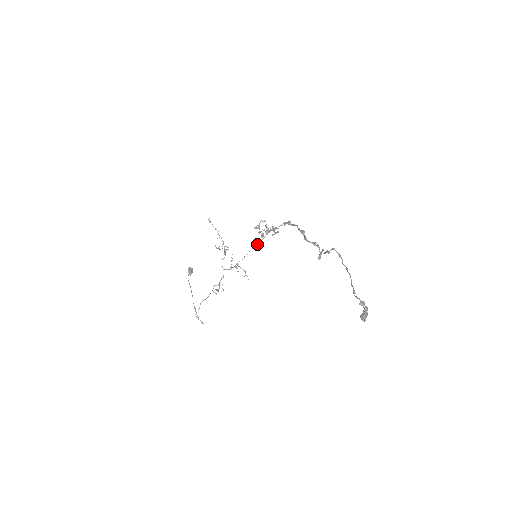
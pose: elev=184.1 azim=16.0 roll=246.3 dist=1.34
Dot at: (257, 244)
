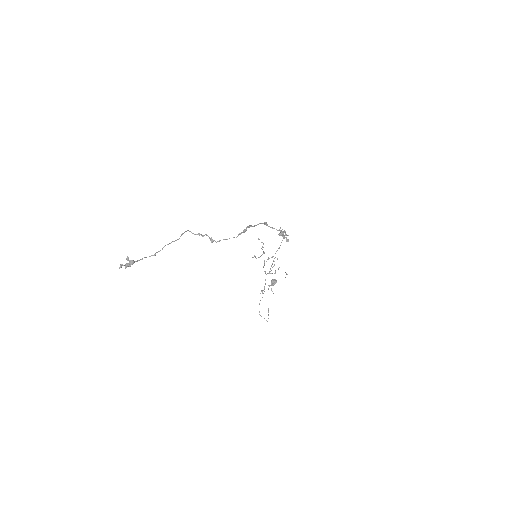
Dot at: (278, 248)
